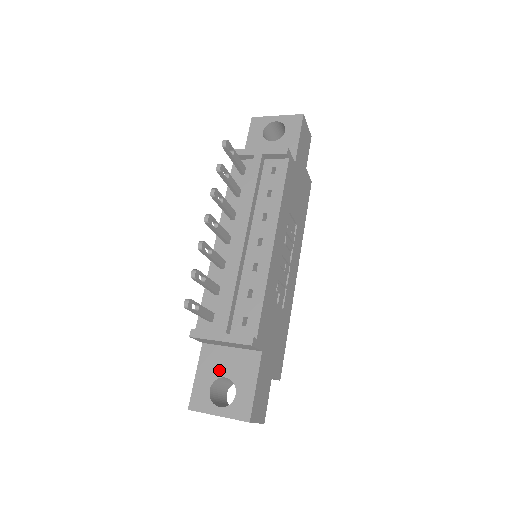
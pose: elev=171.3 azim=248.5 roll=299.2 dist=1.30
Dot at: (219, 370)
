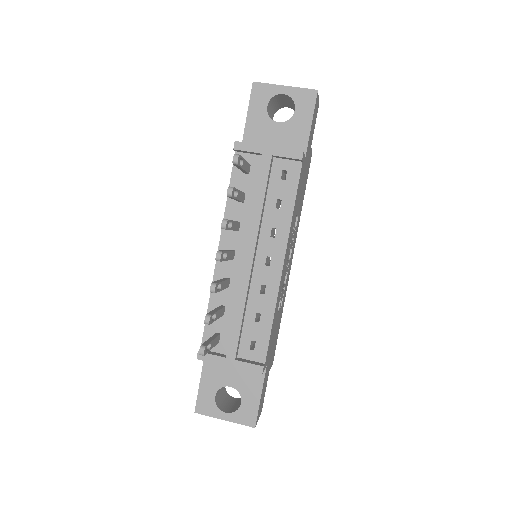
Dot at: (224, 379)
